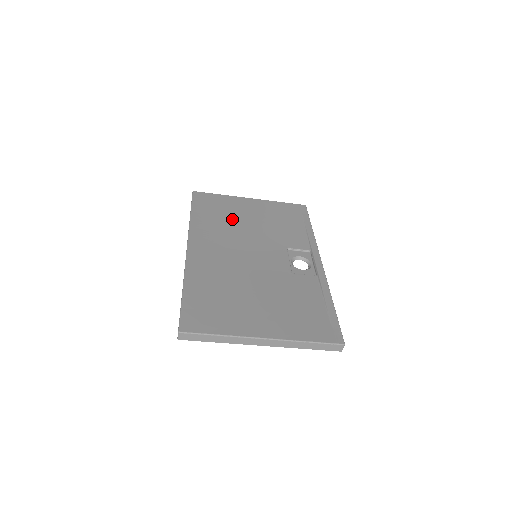
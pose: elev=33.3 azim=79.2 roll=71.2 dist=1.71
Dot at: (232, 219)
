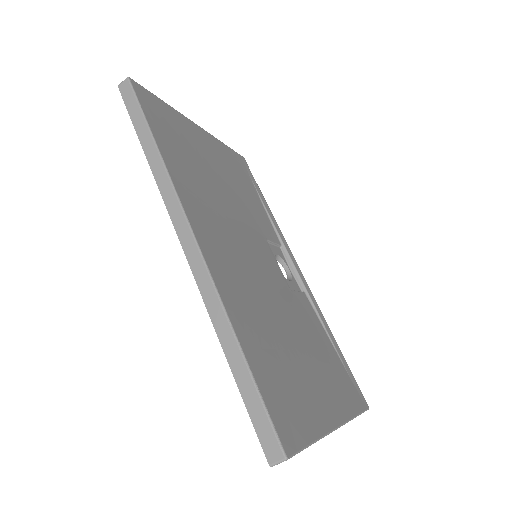
Dot at: (203, 168)
